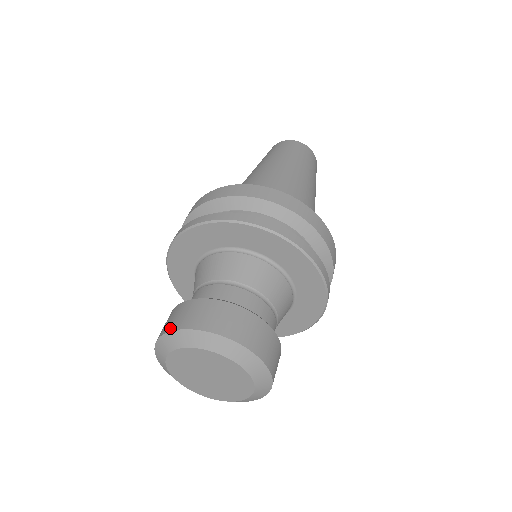
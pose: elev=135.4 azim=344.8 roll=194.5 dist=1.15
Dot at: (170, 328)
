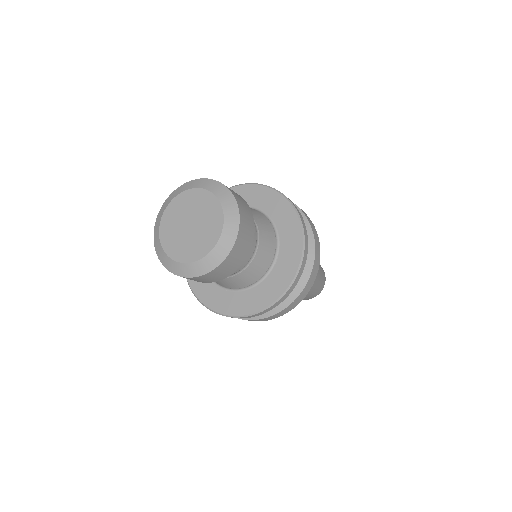
Dot at: (208, 179)
